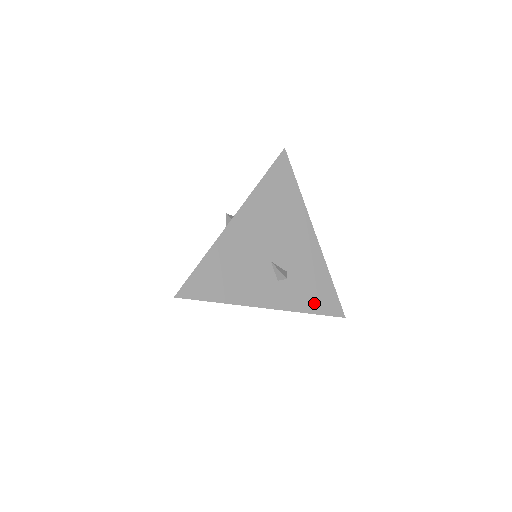
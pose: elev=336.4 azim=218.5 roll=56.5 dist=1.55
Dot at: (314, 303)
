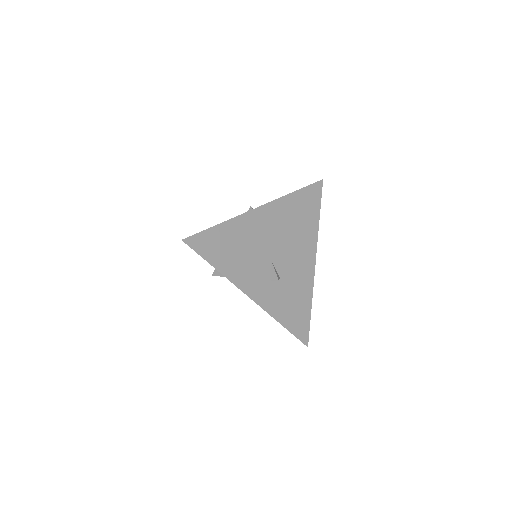
Dot at: (289, 318)
